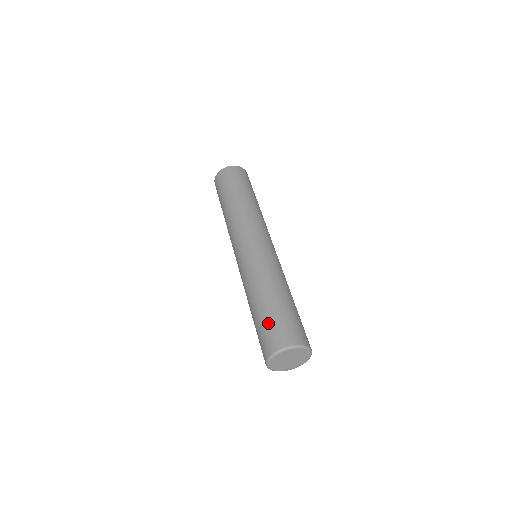
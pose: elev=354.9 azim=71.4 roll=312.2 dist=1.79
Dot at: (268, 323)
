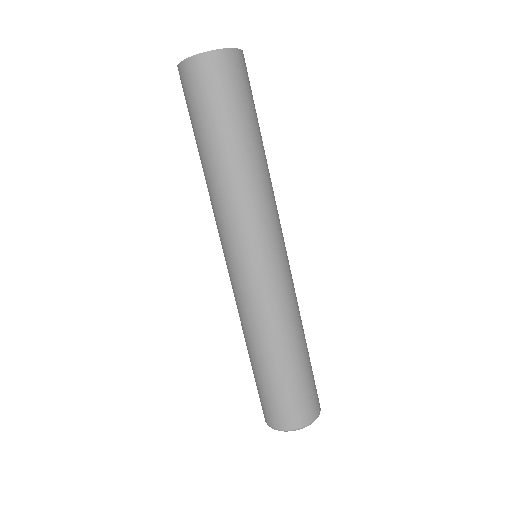
Dot at: (280, 395)
